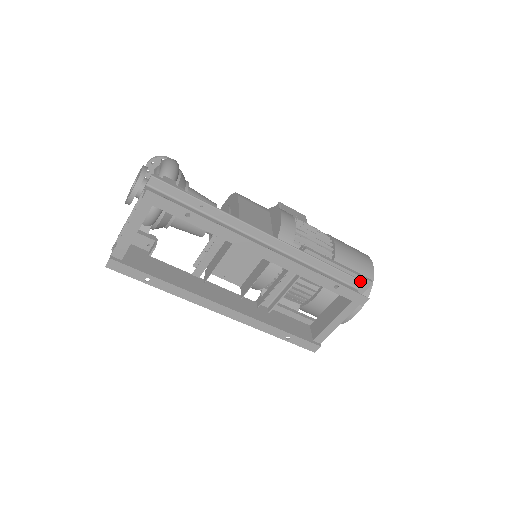
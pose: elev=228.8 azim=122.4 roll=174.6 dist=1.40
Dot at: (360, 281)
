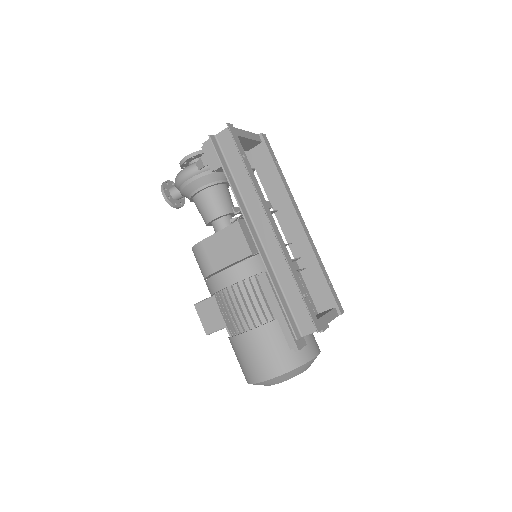
Dot at: occluded
